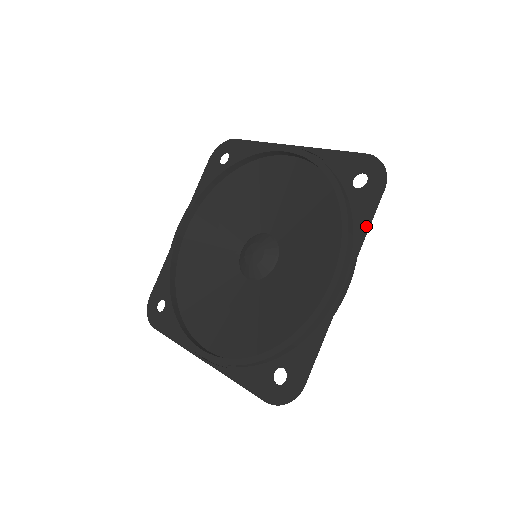
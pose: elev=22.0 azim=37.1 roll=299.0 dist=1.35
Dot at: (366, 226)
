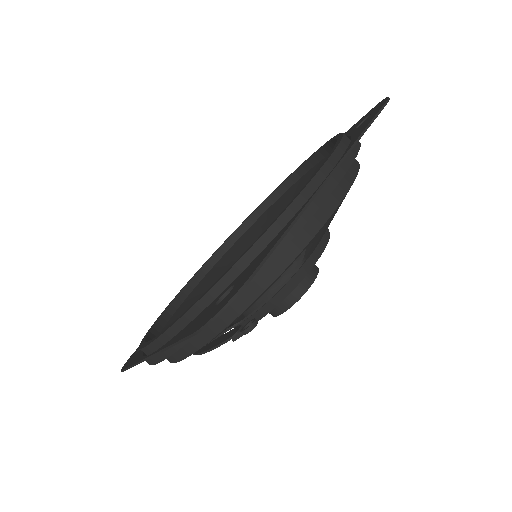
Dot at: (363, 130)
